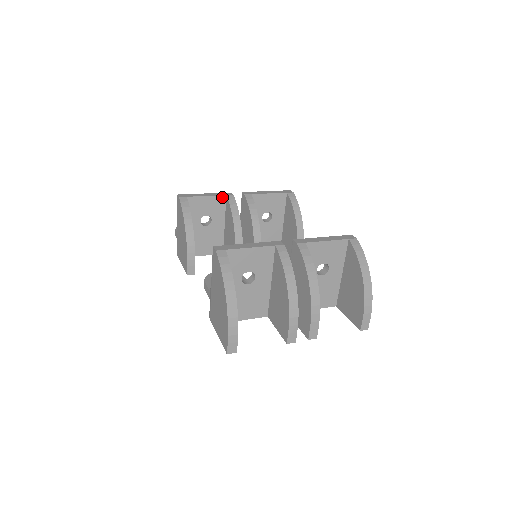
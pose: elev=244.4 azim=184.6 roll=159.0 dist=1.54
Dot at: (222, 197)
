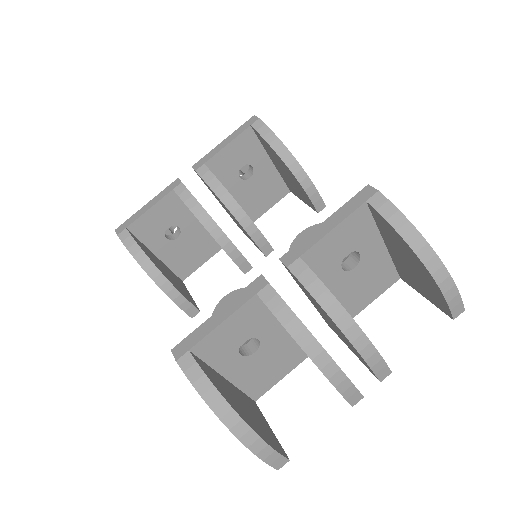
Dot at: (169, 195)
